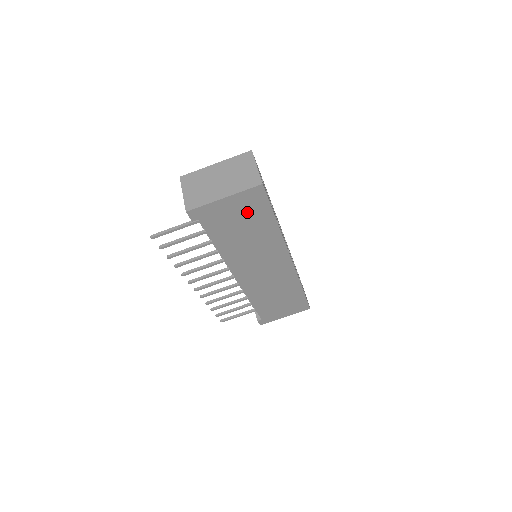
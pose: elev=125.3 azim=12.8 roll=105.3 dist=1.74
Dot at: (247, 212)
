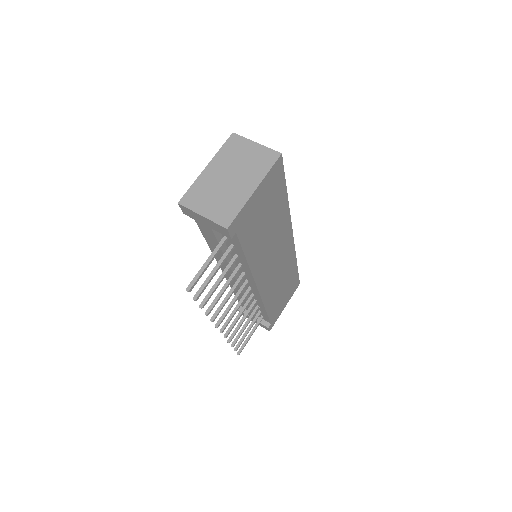
Dot at: (269, 198)
